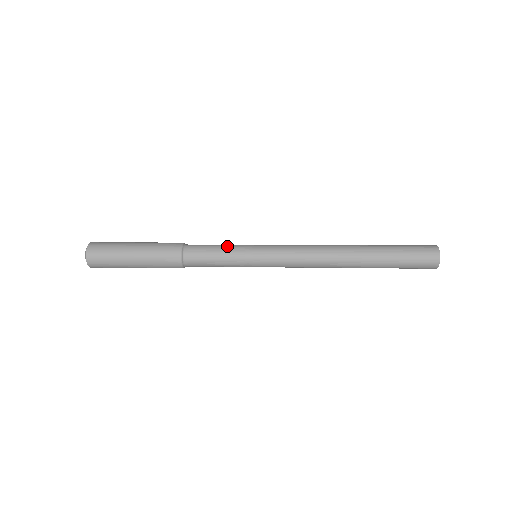
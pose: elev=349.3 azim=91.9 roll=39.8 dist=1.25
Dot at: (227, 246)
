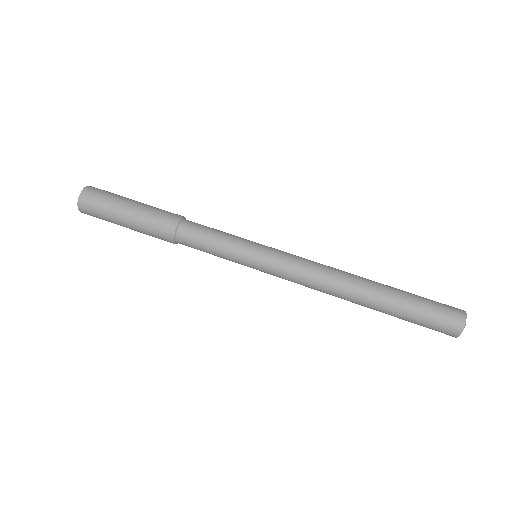
Dot at: (224, 243)
